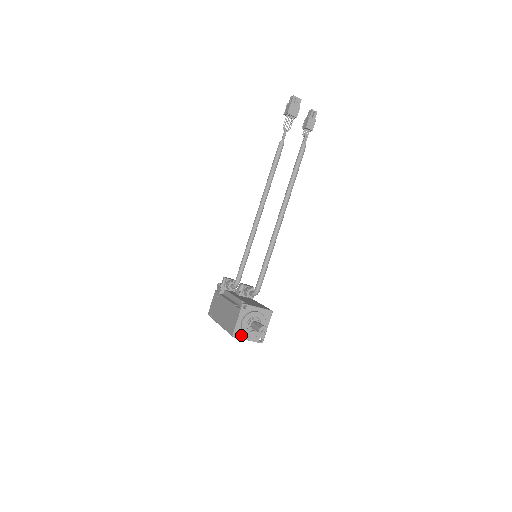
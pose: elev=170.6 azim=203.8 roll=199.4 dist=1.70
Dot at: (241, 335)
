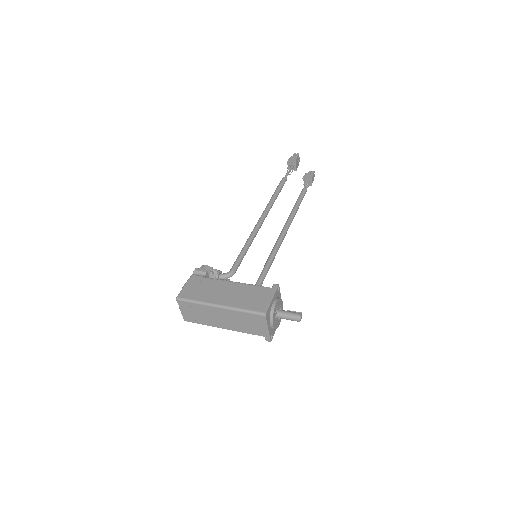
Dot at: (268, 318)
